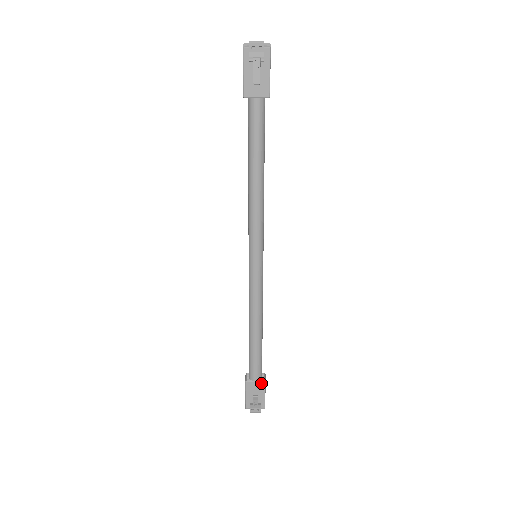
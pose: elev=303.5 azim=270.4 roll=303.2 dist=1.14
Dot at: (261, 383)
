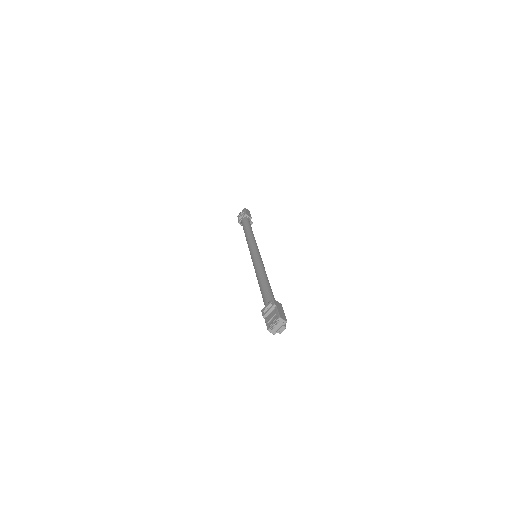
Dot at: (250, 220)
